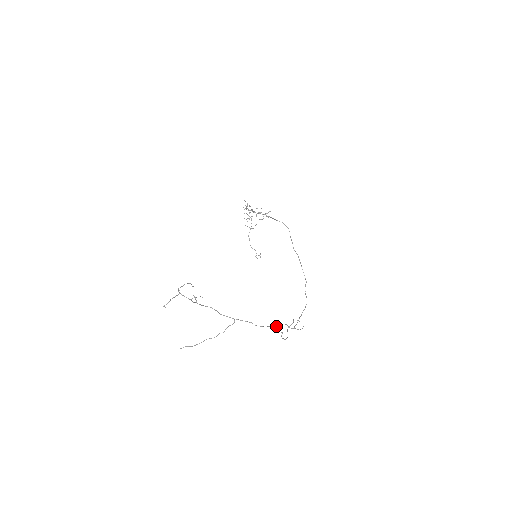
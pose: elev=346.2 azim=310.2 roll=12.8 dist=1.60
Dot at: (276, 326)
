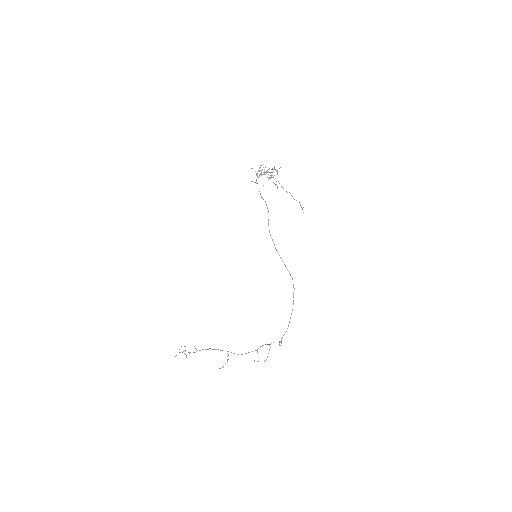
Dot at: (256, 350)
